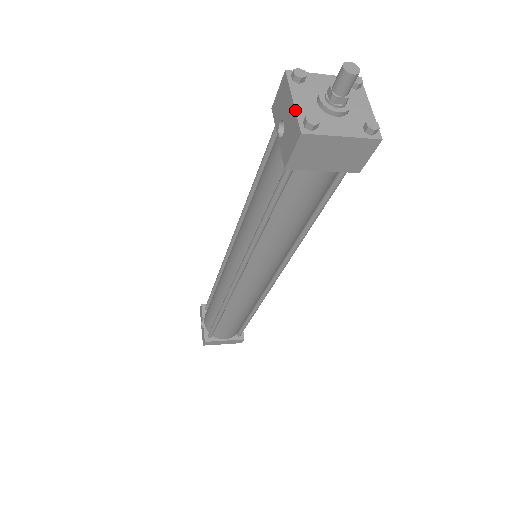
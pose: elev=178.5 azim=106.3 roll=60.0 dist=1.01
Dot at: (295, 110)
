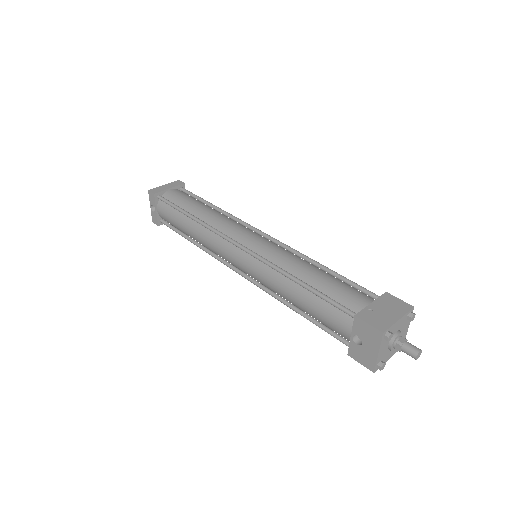
Dot at: (377, 360)
